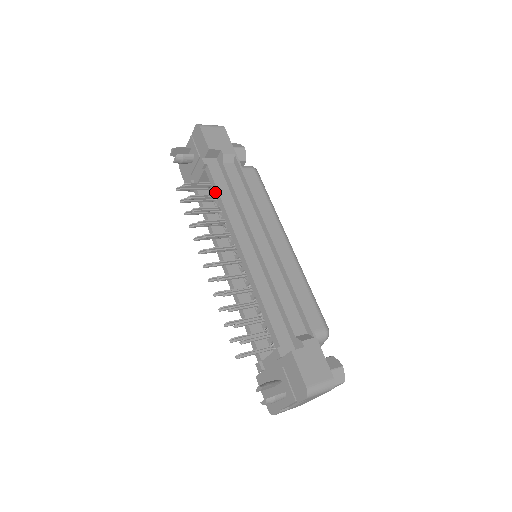
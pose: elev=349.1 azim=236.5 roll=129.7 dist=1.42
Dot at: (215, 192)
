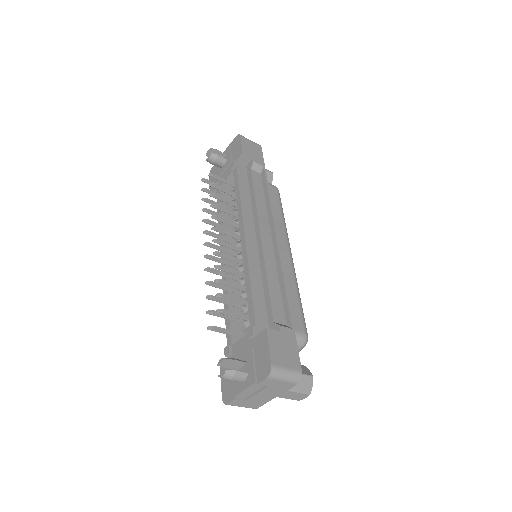
Dot at: (236, 189)
